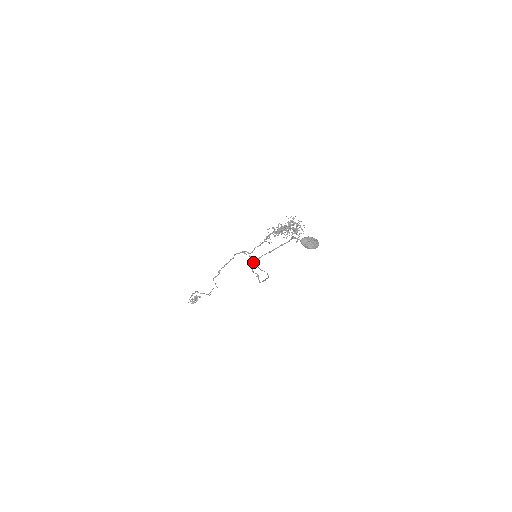
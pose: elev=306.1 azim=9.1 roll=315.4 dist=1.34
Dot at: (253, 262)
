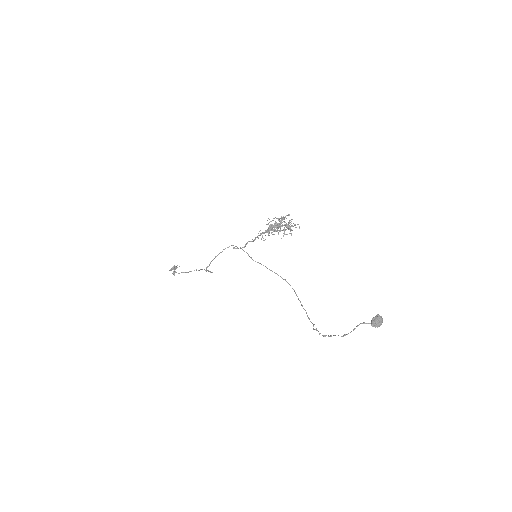
Dot at: (323, 336)
